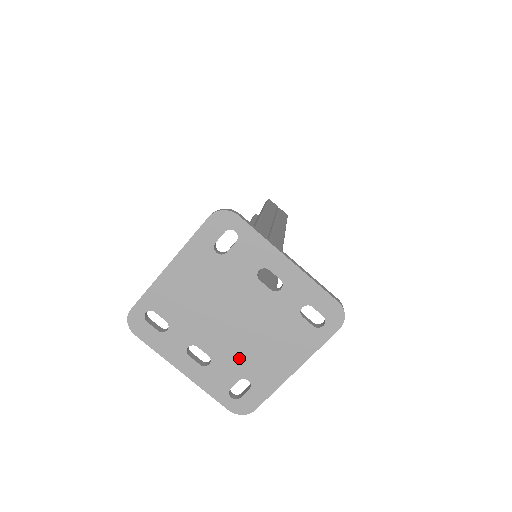
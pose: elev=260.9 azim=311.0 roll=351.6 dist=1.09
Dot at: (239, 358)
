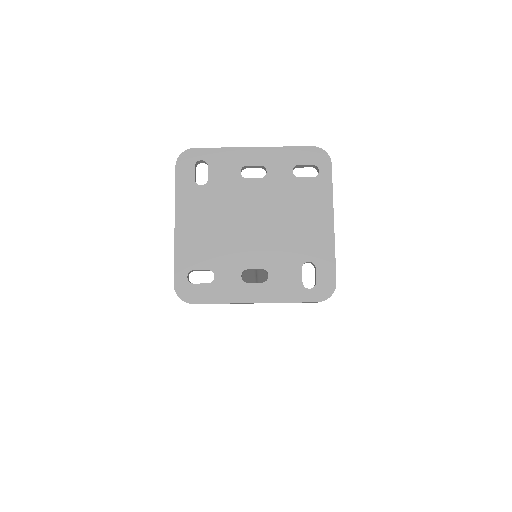
Dot at: (285, 250)
